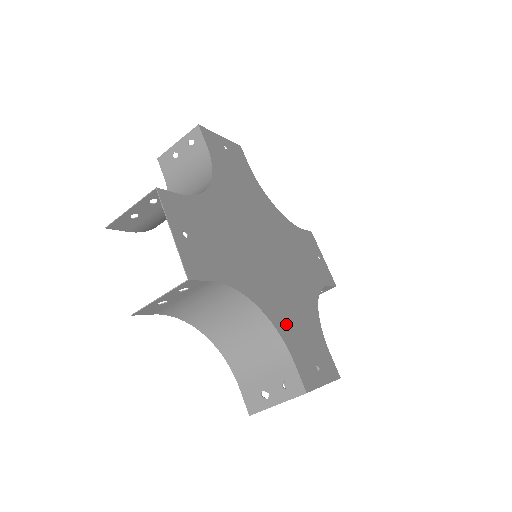
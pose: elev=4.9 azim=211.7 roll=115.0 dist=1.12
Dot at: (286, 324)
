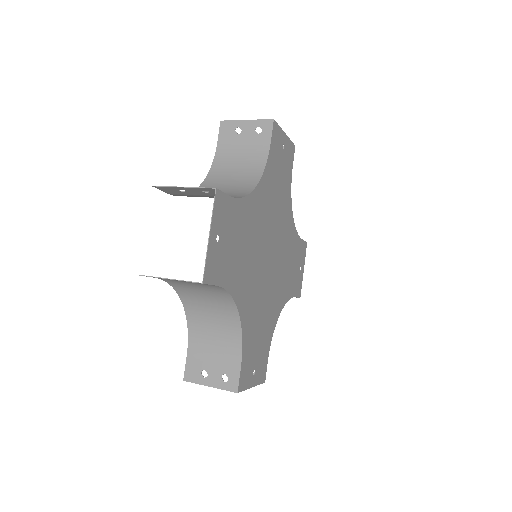
Dot at: (251, 331)
